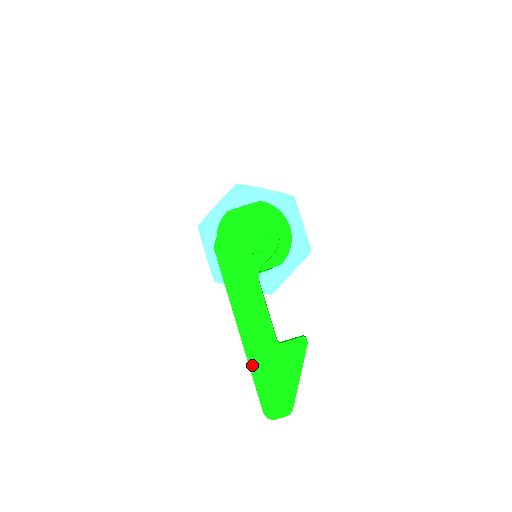
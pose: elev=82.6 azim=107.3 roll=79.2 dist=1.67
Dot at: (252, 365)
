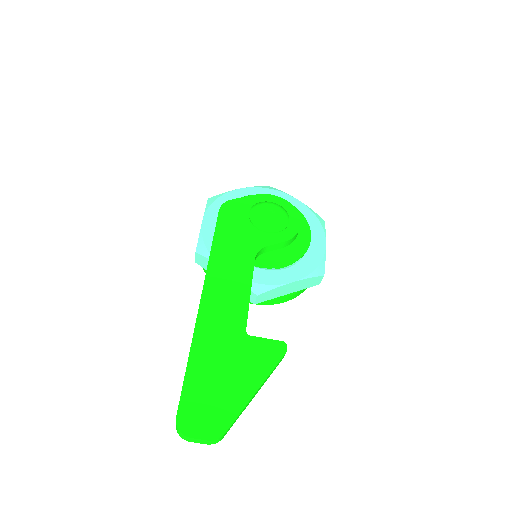
Dot at: (196, 344)
